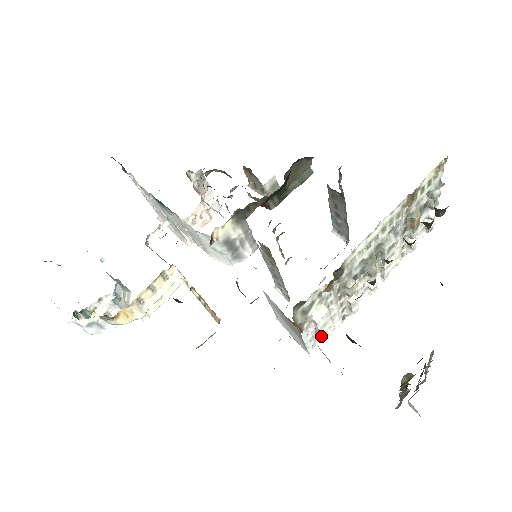
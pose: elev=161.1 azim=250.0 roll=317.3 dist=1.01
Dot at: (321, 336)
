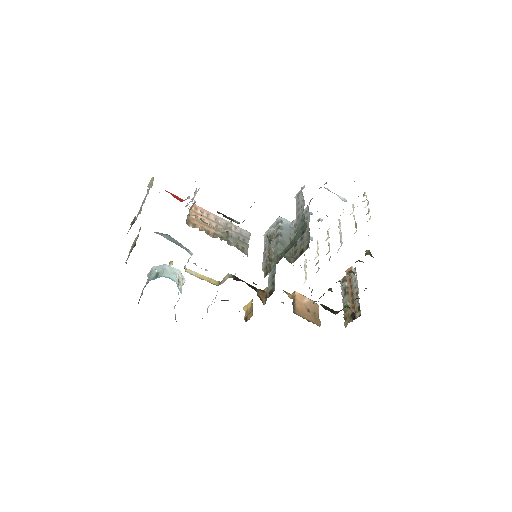
Dot at: occluded
